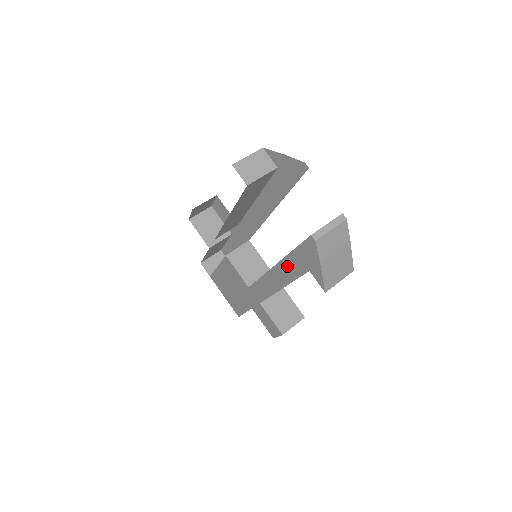
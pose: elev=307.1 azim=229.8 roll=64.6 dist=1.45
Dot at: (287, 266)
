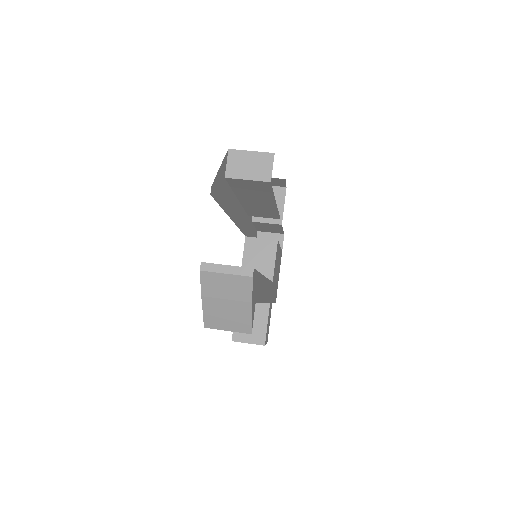
Dot at: occluded
